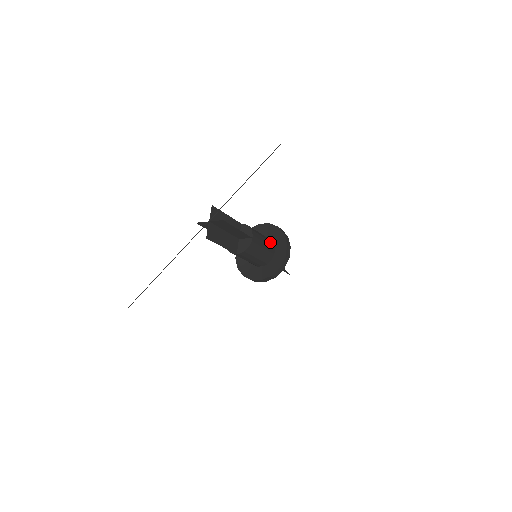
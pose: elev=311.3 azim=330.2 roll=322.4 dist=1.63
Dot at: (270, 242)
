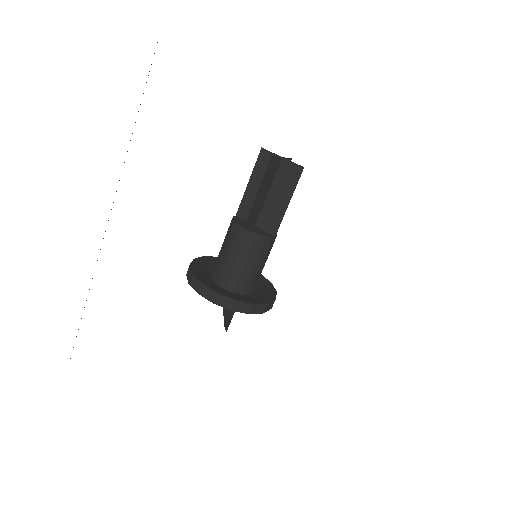
Dot at: occluded
